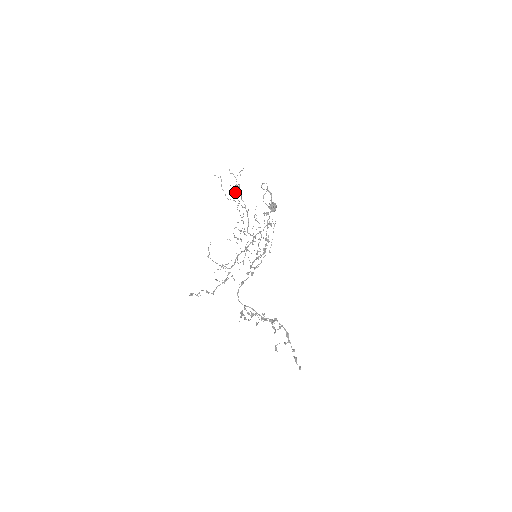
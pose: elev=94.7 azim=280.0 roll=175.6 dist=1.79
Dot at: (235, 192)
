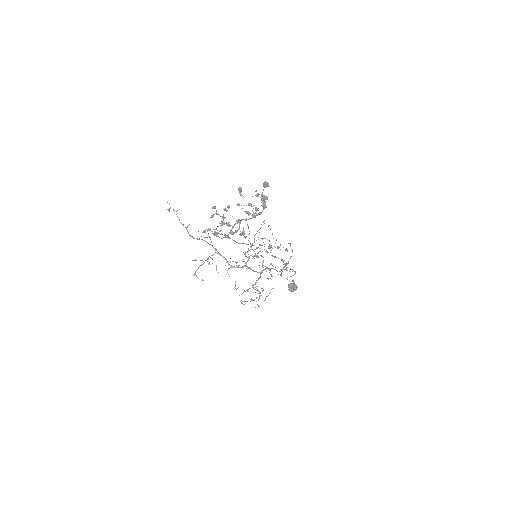
Dot at: (264, 223)
